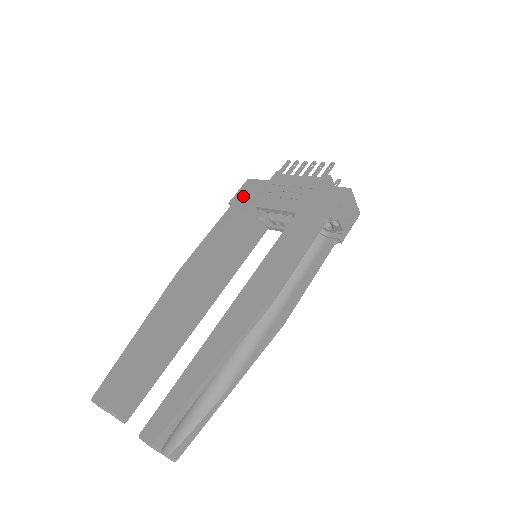
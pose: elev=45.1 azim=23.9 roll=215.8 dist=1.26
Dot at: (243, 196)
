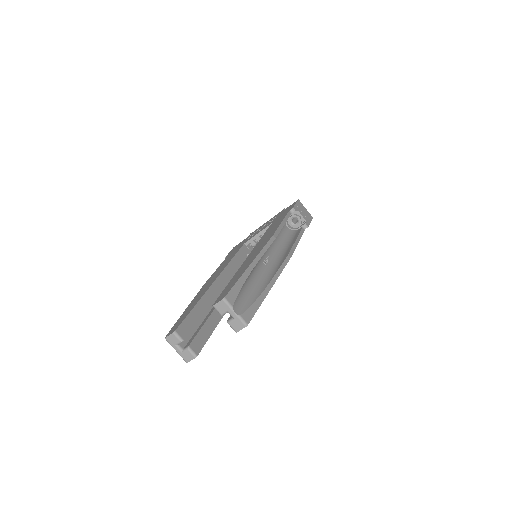
Dot at: occluded
